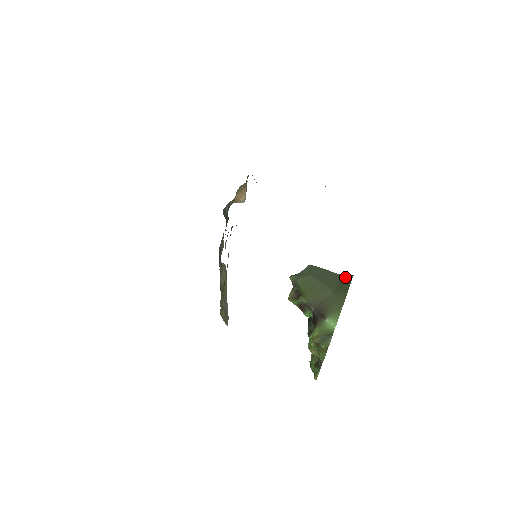
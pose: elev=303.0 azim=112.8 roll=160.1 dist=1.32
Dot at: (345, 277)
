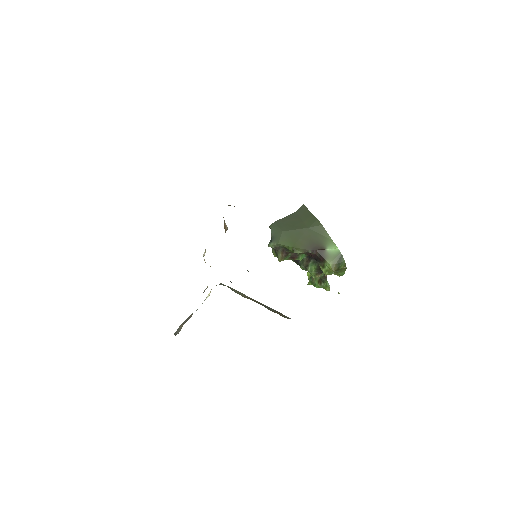
Dot at: (300, 211)
